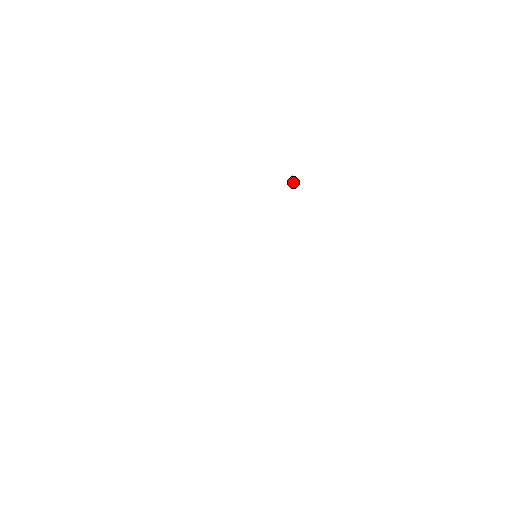
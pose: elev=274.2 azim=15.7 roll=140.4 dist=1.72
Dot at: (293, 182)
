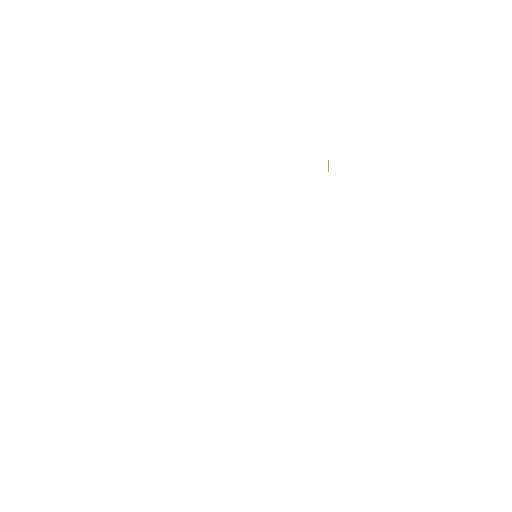
Dot at: (328, 167)
